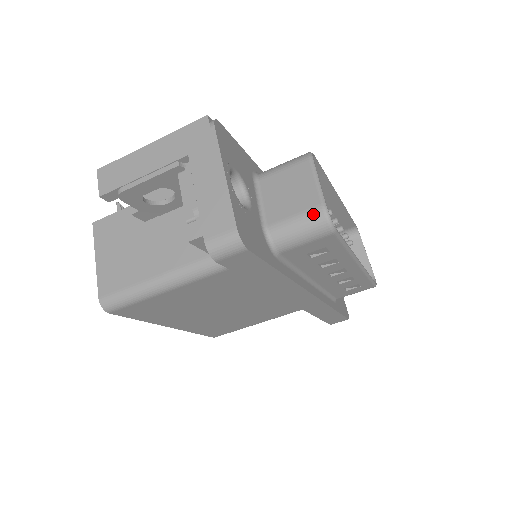
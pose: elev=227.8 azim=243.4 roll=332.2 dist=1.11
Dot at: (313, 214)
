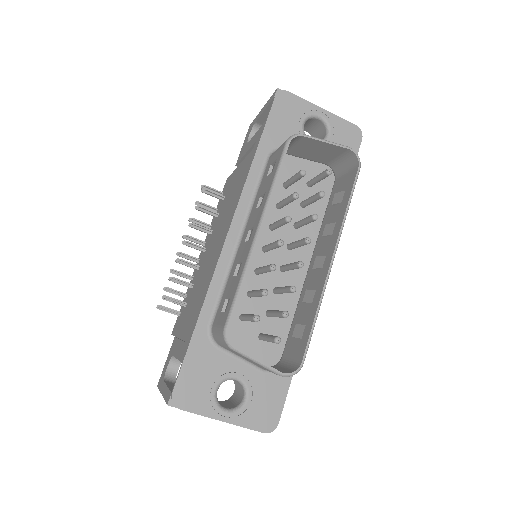
Dot at: occluded
